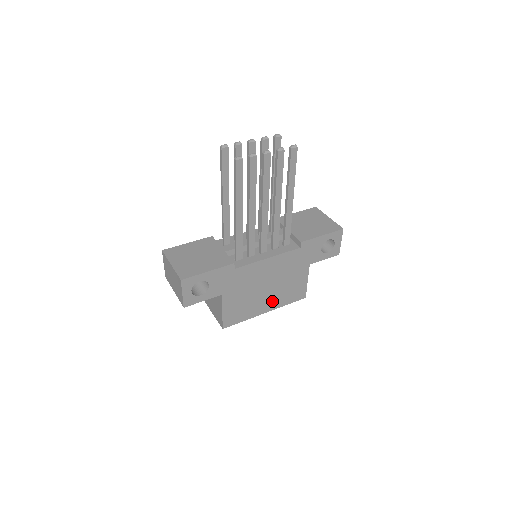
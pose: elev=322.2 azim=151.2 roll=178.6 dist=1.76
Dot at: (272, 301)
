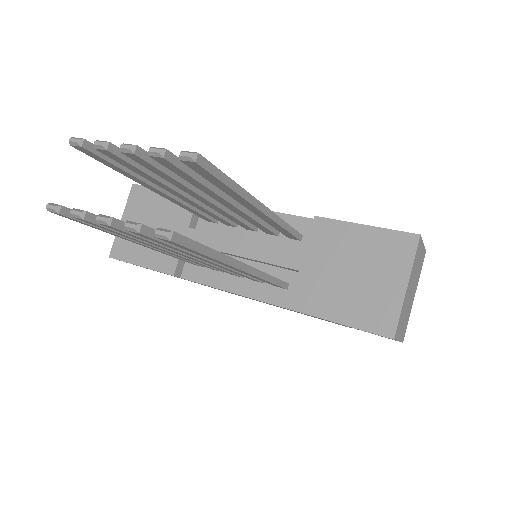
Dot at: (283, 308)
